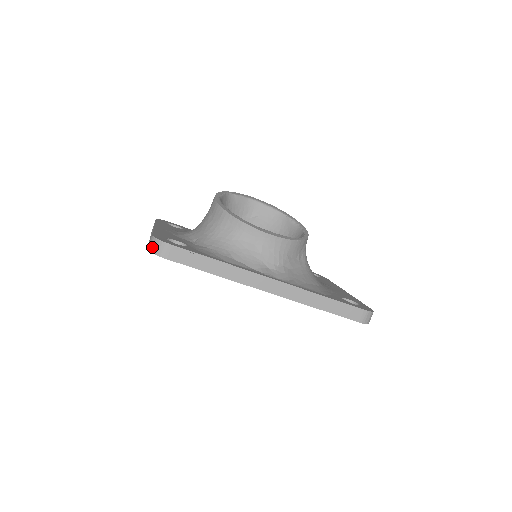
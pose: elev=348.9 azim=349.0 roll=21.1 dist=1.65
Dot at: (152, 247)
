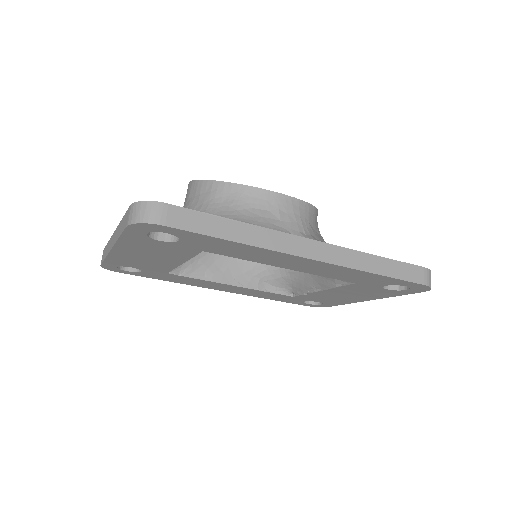
Dot at: (137, 215)
